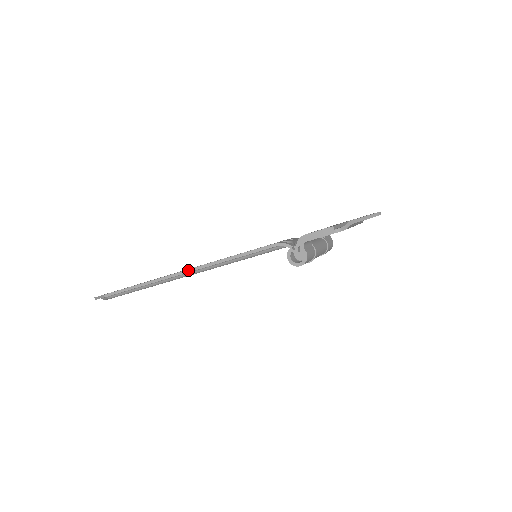
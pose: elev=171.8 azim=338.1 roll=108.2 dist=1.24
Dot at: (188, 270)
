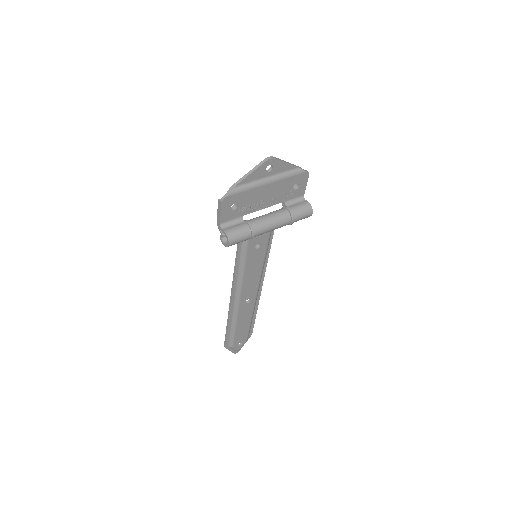
Dot at: (231, 296)
